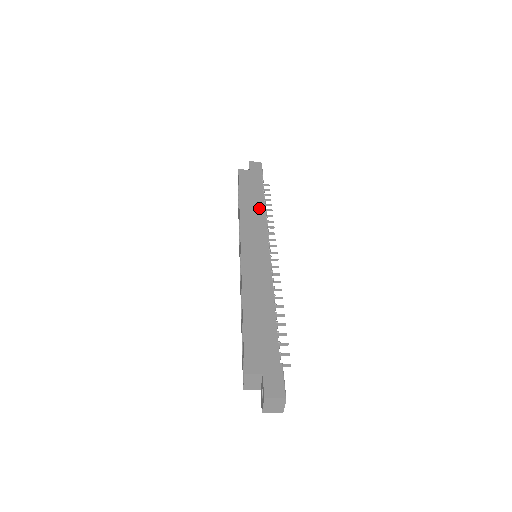
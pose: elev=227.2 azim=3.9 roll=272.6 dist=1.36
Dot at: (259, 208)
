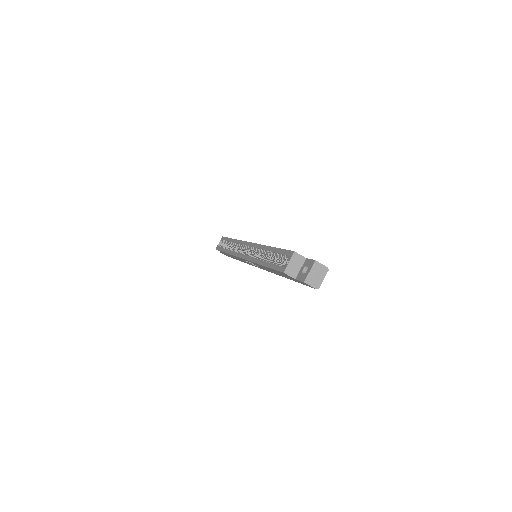
Dot at: occluded
